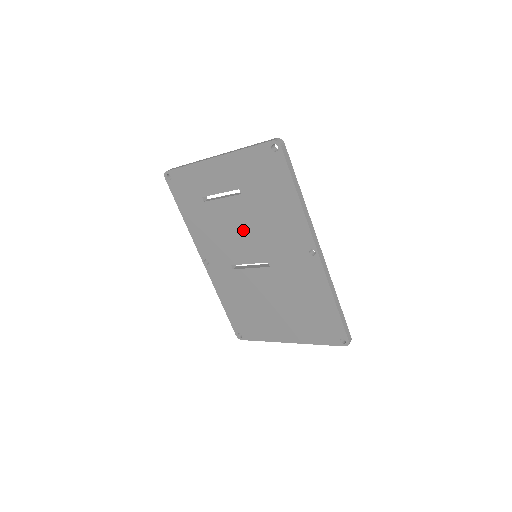
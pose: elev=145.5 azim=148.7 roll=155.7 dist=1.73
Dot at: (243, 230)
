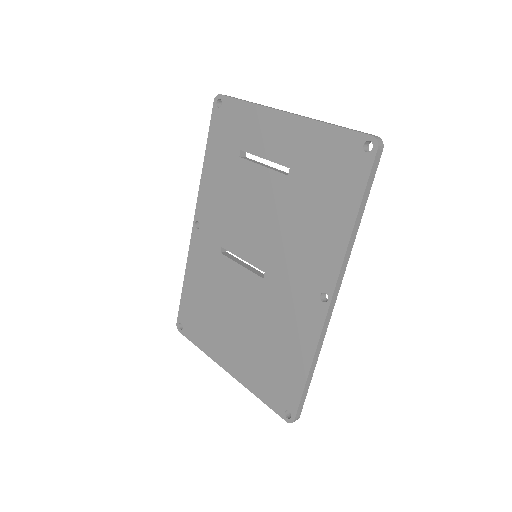
Dot at: (262, 218)
